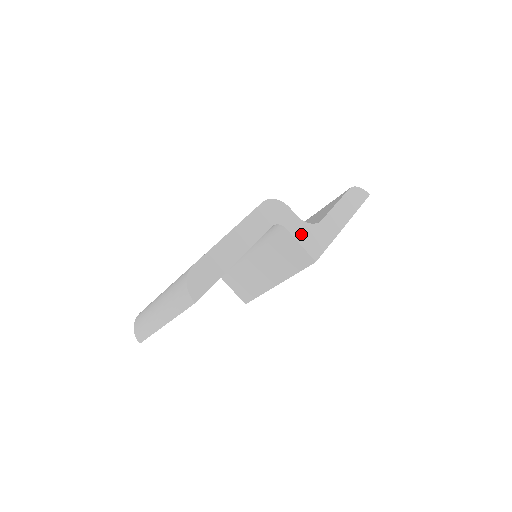
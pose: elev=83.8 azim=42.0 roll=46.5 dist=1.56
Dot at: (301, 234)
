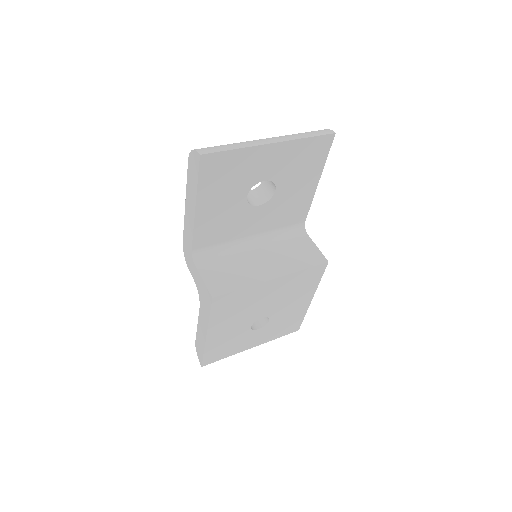
Dot at: occluded
